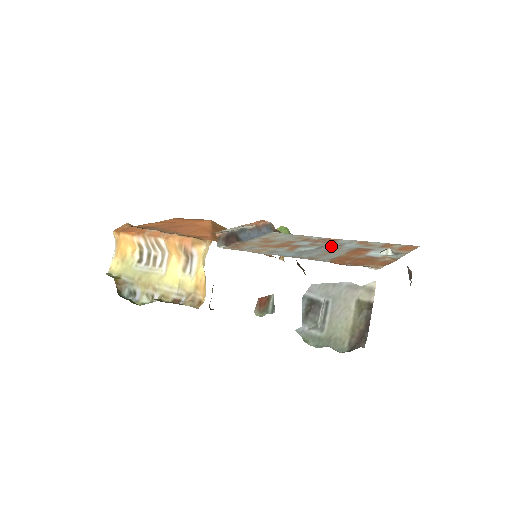
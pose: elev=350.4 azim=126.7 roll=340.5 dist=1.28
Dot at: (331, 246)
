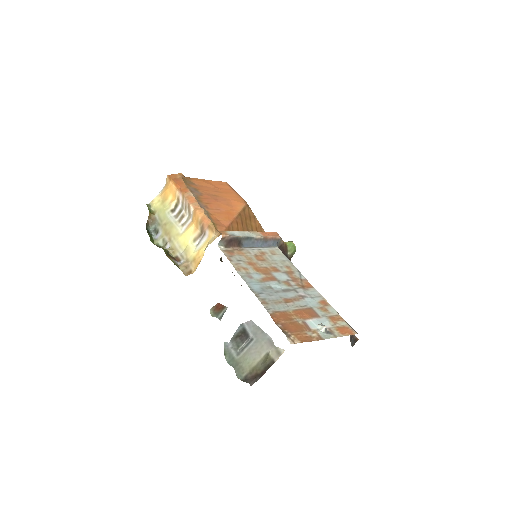
Dot at: (295, 294)
